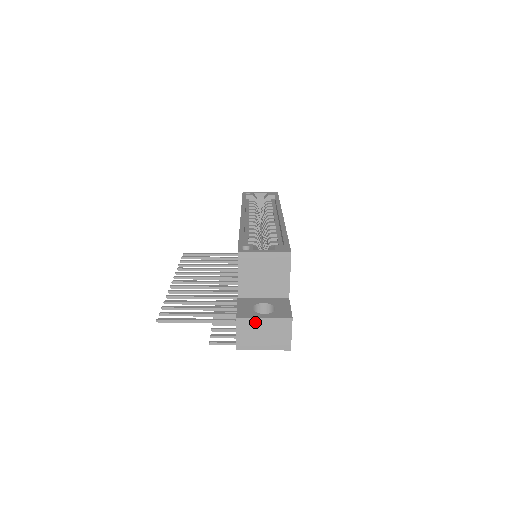
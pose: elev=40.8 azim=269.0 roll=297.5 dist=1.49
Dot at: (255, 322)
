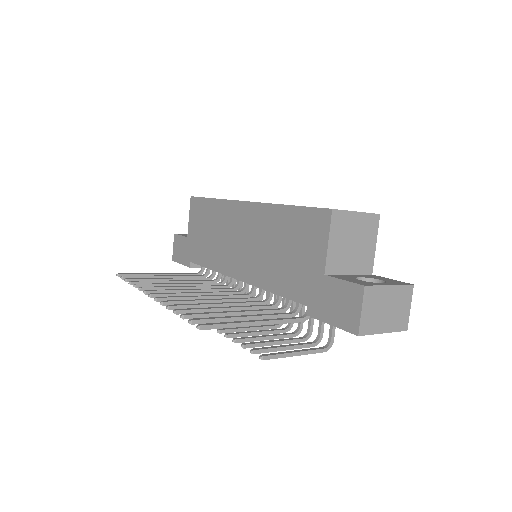
Dot at: (381, 292)
